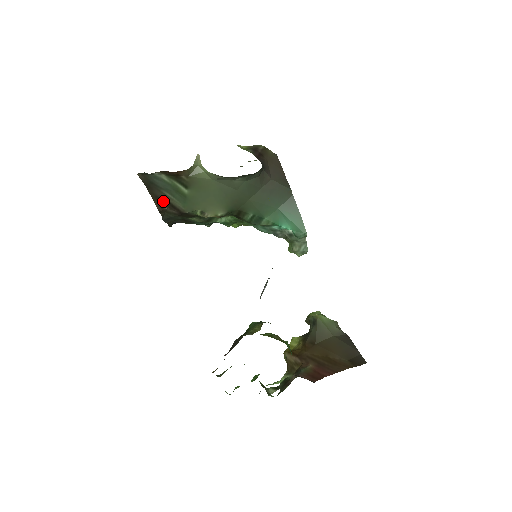
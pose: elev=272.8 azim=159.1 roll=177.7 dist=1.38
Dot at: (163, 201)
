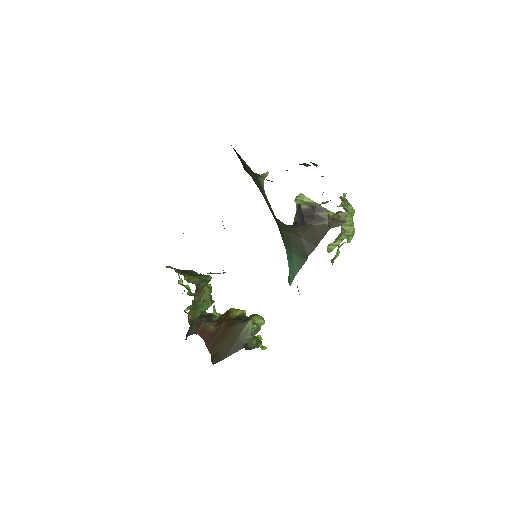
Dot at: (247, 169)
